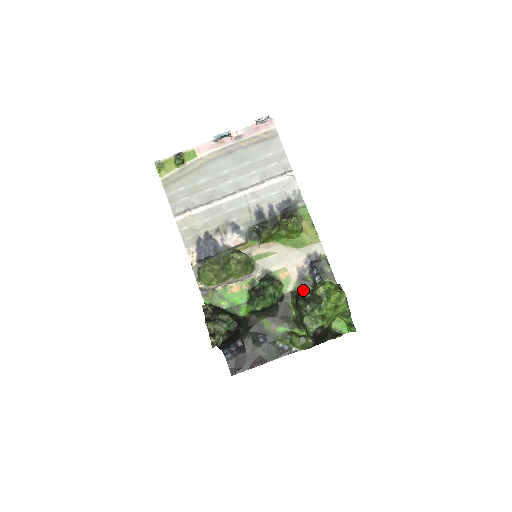
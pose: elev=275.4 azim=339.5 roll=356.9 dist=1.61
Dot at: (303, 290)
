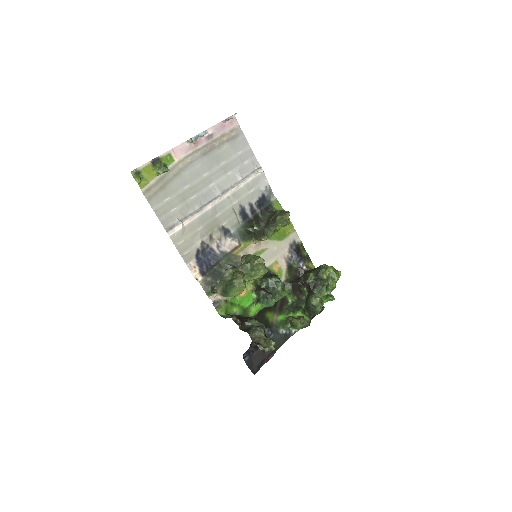
Dot at: (292, 277)
